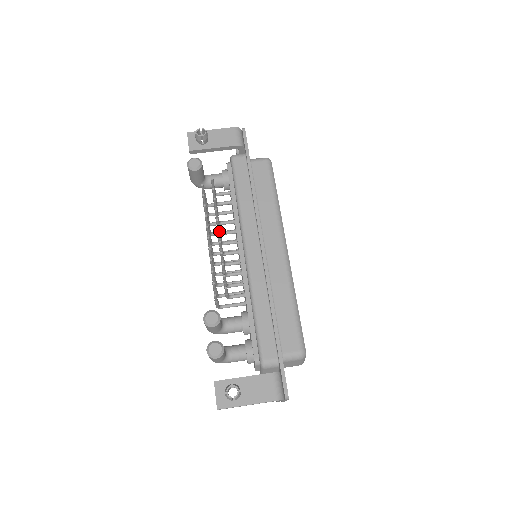
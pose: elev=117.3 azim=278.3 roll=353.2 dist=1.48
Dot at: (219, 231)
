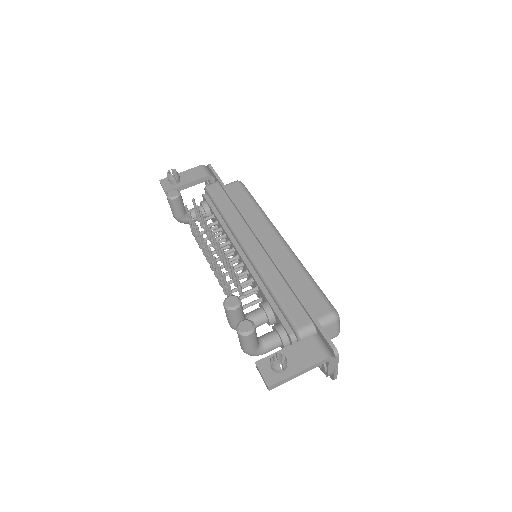
Dot at: (213, 233)
